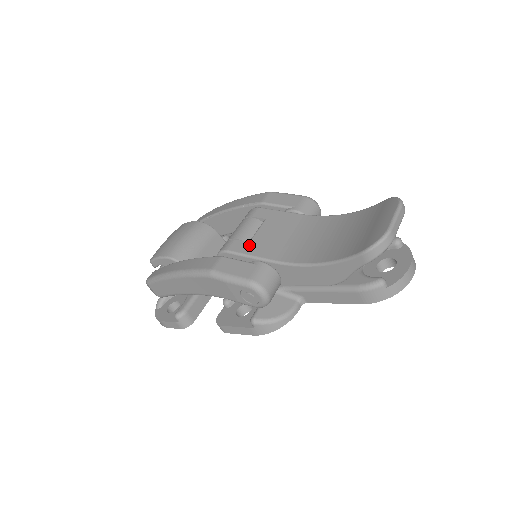
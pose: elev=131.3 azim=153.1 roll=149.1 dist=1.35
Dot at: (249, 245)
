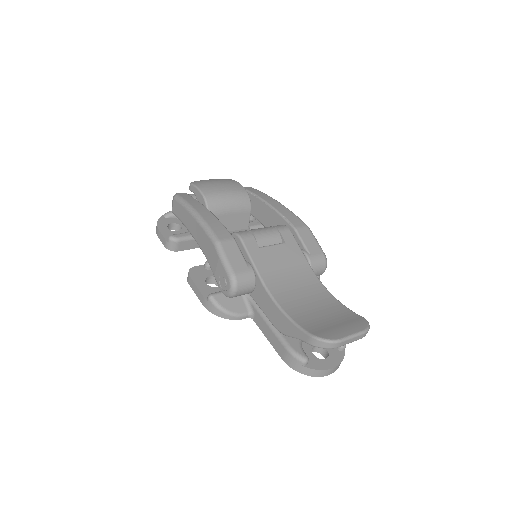
Dot at: (258, 250)
